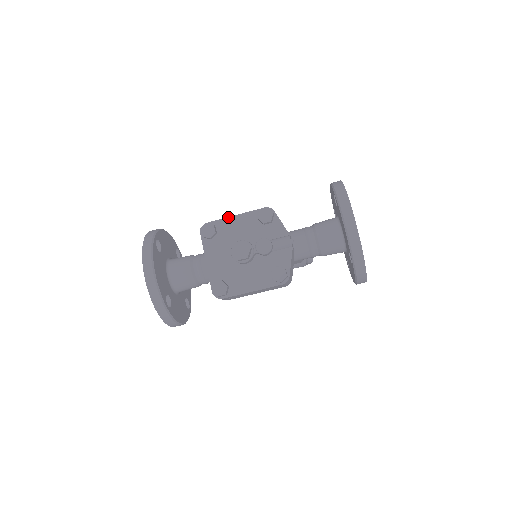
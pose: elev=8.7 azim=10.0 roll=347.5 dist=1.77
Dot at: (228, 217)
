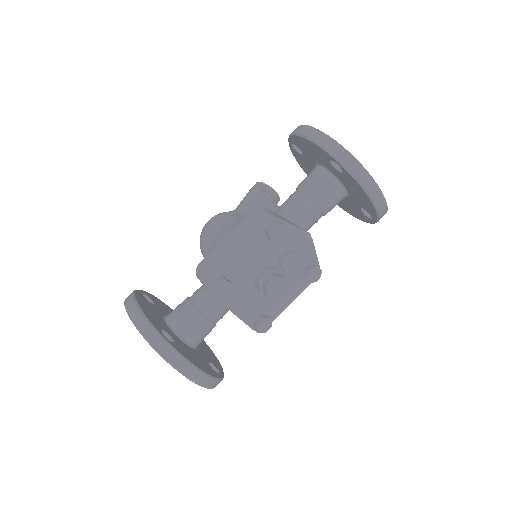
Dot at: (232, 258)
